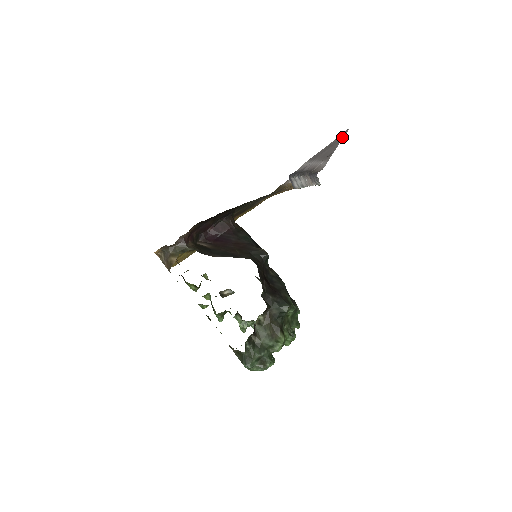
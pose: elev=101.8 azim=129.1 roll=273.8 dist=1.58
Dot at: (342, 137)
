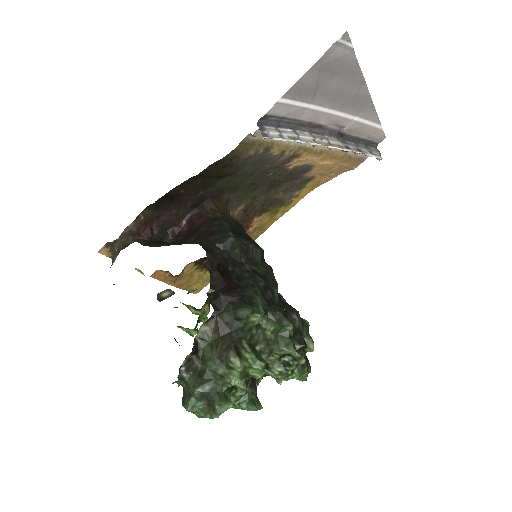
Dot at: (354, 58)
